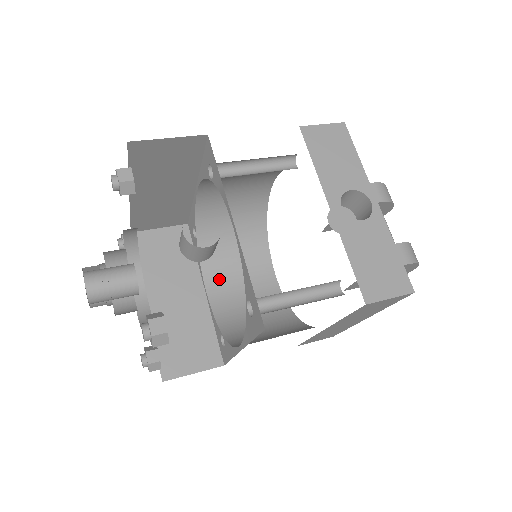
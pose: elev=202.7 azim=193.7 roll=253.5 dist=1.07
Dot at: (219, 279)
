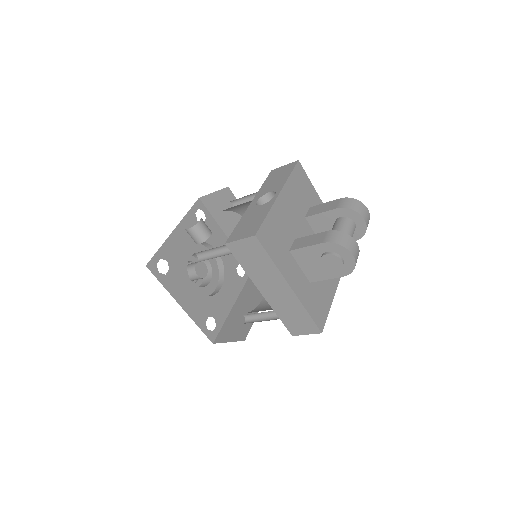
Dot at: occluded
